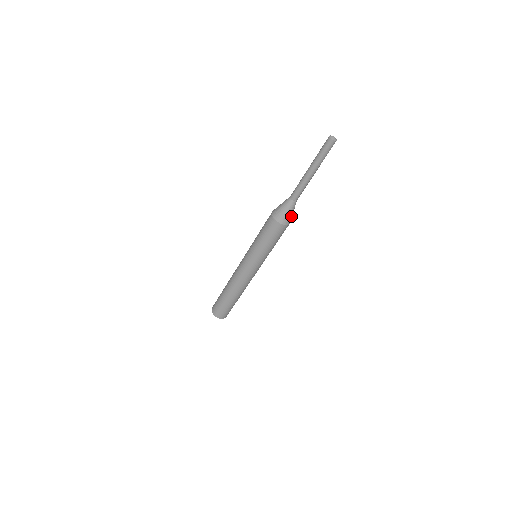
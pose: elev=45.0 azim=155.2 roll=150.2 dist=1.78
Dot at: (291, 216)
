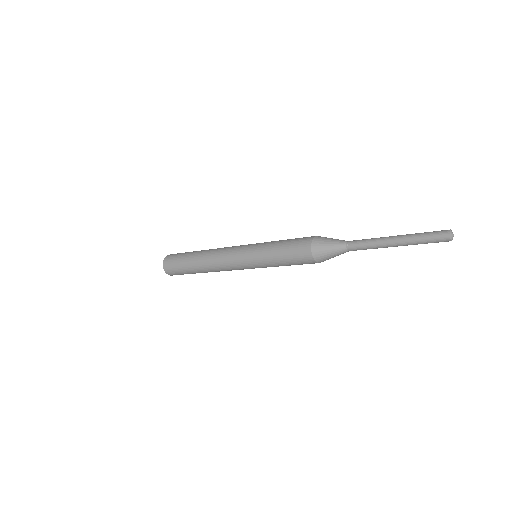
Dot at: (329, 258)
